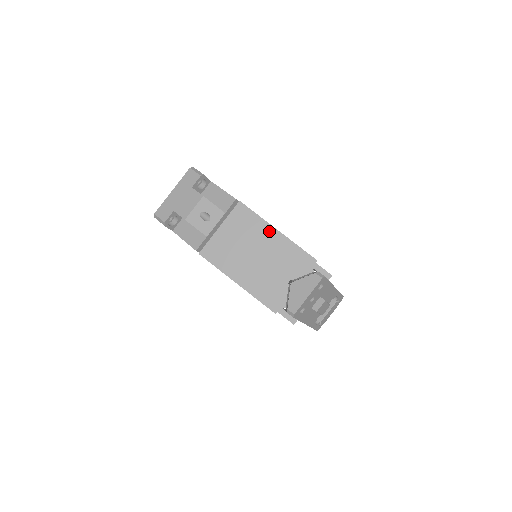
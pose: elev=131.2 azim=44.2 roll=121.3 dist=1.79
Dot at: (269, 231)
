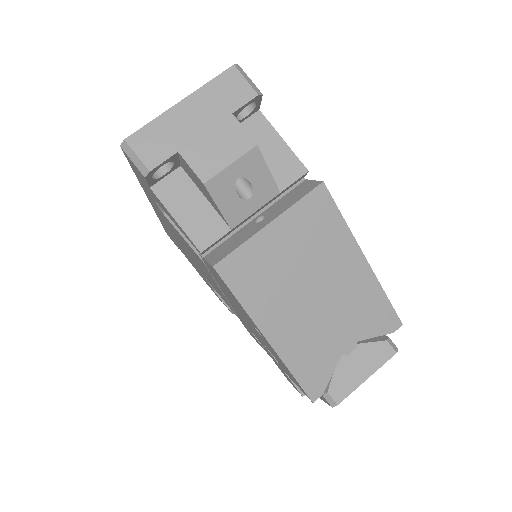
Dot at: (352, 256)
